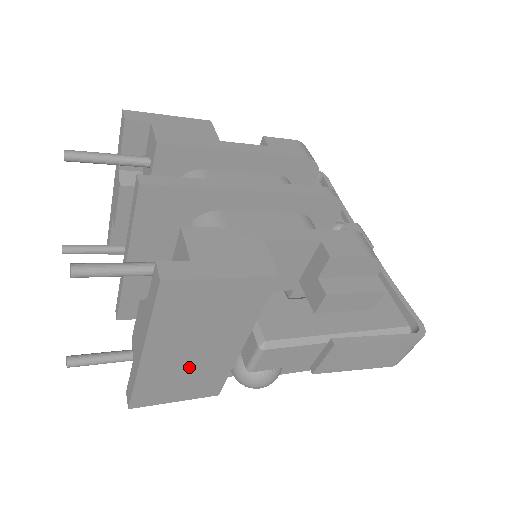
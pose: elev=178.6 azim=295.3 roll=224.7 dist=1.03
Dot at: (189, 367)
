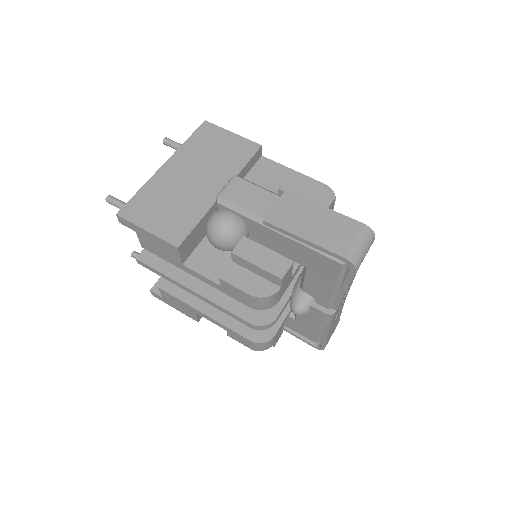
Dot at: occluded
